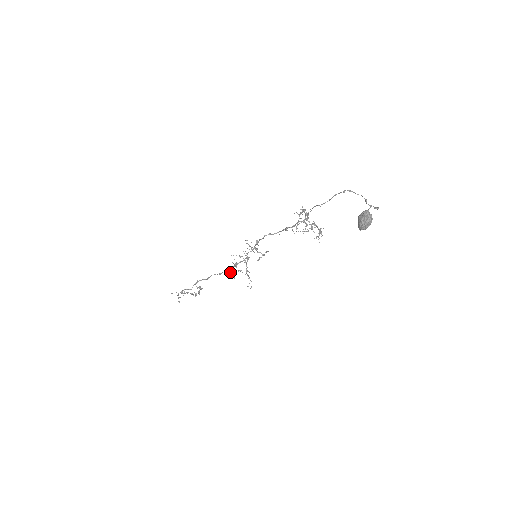
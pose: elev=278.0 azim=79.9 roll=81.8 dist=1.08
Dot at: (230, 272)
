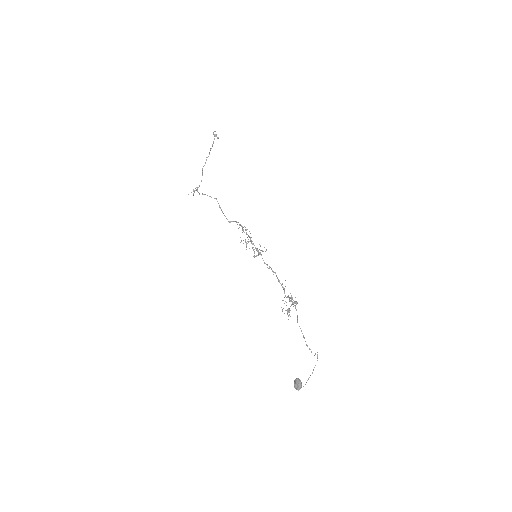
Dot at: (237, 224)
